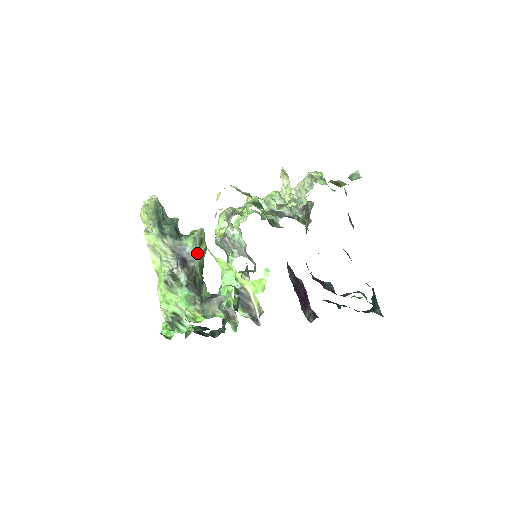
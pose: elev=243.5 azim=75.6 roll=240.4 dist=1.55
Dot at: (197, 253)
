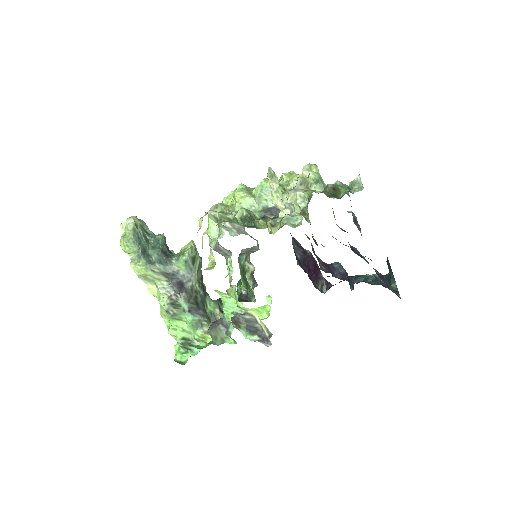
Dot at: (192, 271)
